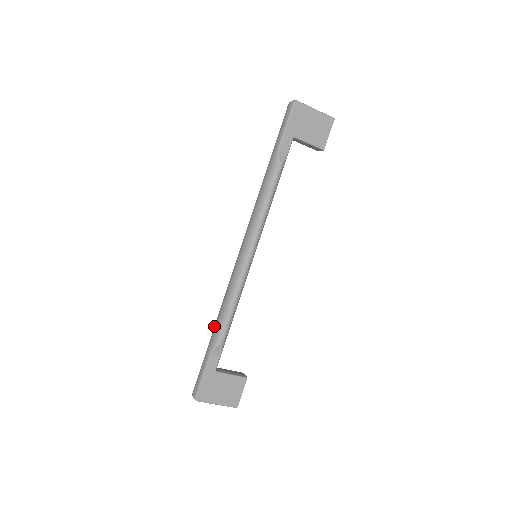
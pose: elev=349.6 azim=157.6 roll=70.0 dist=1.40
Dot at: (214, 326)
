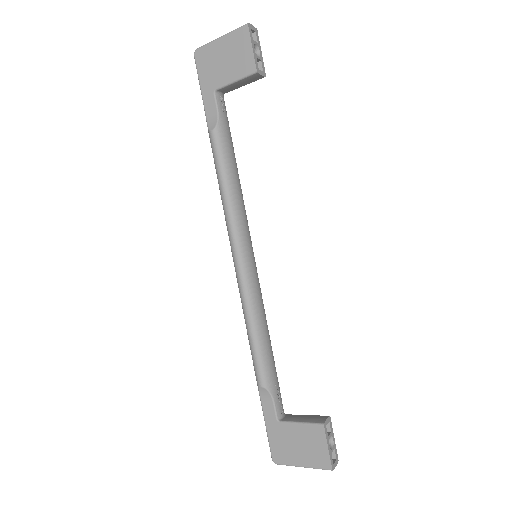
Dot at: occluded
